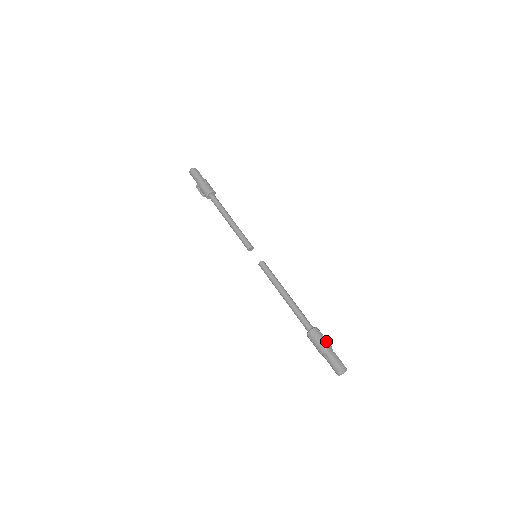
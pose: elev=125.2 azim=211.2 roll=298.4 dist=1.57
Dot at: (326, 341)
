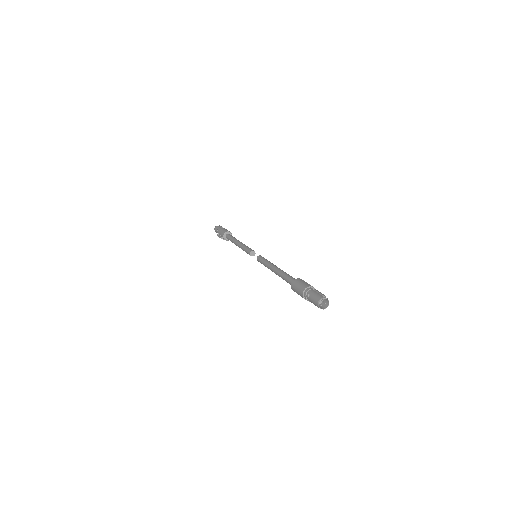
Dot at: (309, 284)
